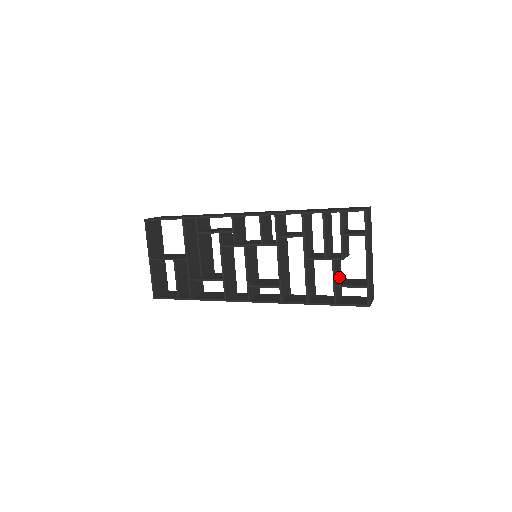
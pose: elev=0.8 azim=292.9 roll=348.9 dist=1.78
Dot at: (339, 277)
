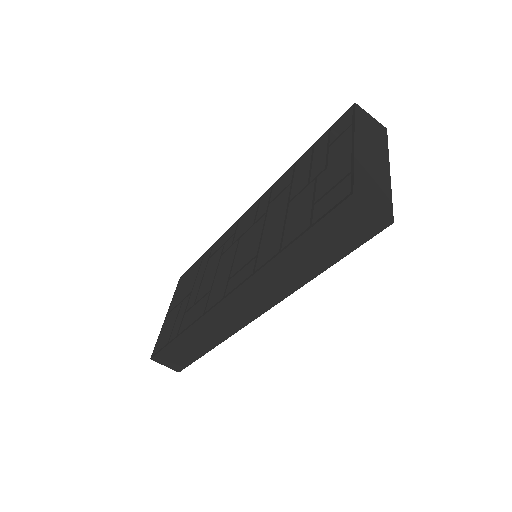
Dot at: occluded
